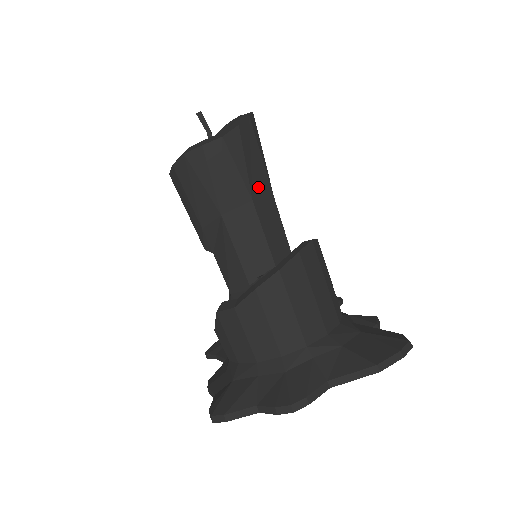
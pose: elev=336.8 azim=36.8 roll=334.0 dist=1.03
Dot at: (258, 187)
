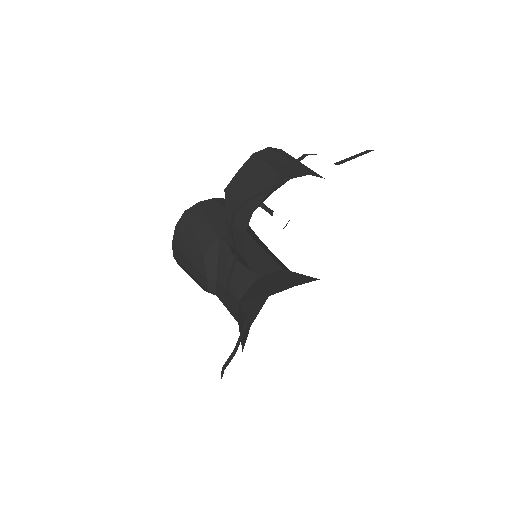
Dot at: (247, 229)
